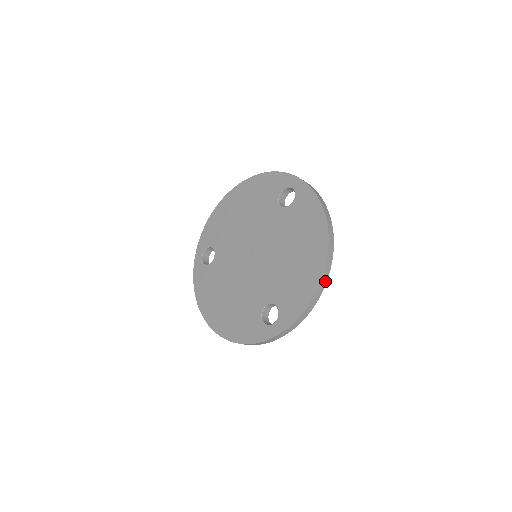
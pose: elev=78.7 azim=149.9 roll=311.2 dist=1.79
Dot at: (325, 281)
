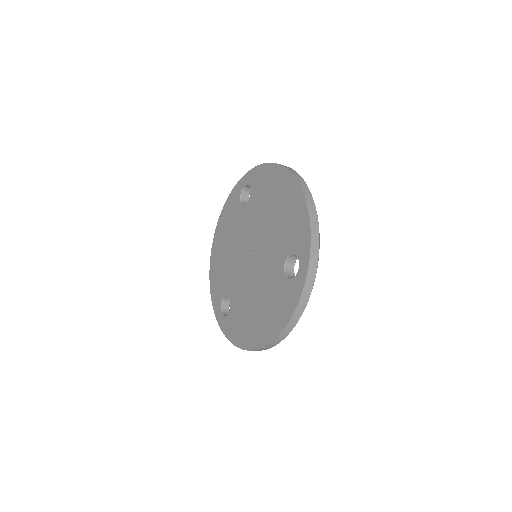
Dot at: (309, 194)
